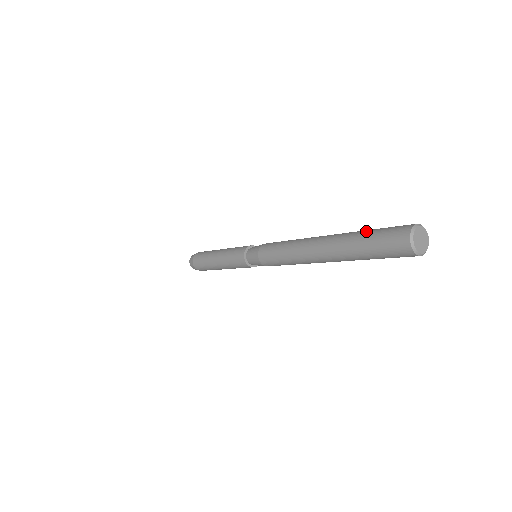
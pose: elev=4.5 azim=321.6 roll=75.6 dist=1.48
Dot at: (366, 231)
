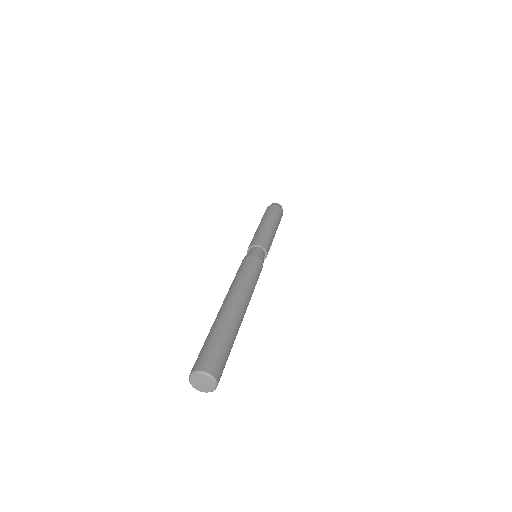
Dot at: (222, 335)
